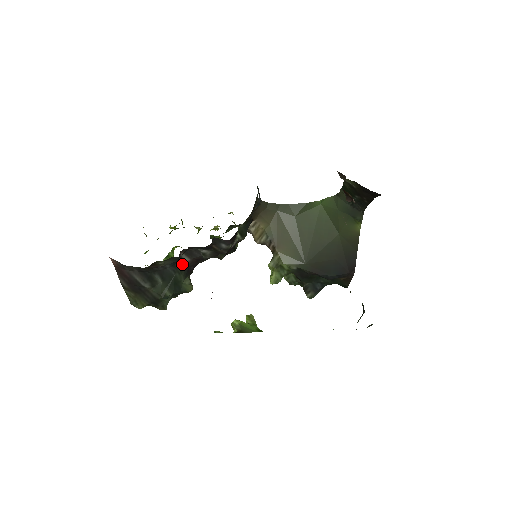
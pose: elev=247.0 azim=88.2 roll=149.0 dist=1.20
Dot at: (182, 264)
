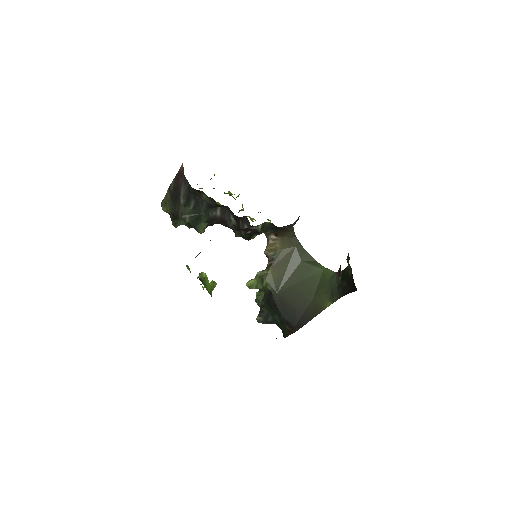
Dot at: (213, 213)
